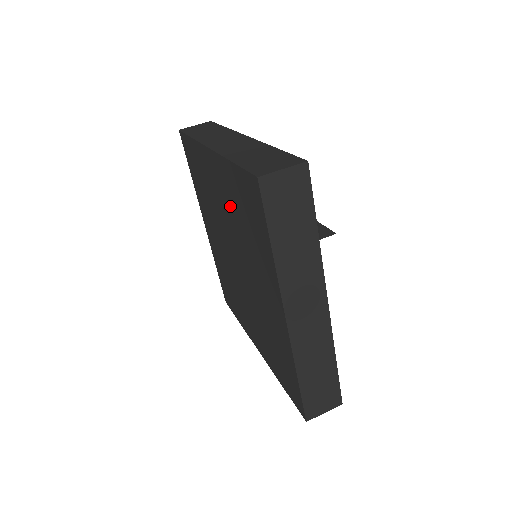
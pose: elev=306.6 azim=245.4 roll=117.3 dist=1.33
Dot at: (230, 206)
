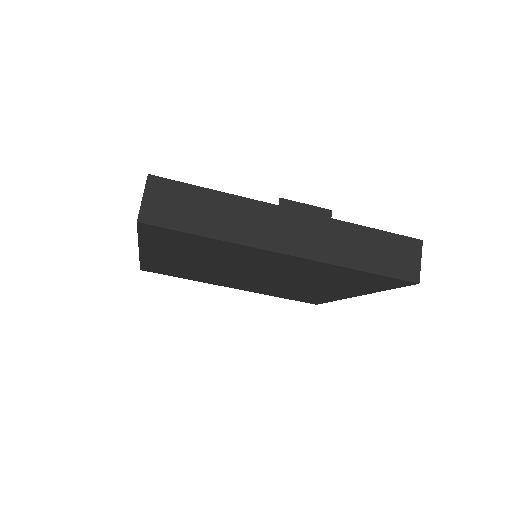
Dot at: (302, 271)
